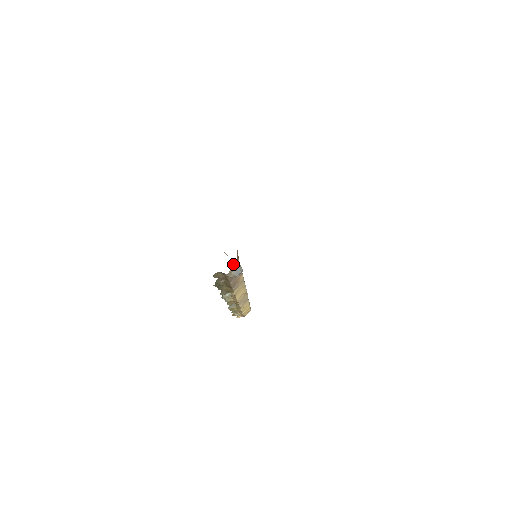
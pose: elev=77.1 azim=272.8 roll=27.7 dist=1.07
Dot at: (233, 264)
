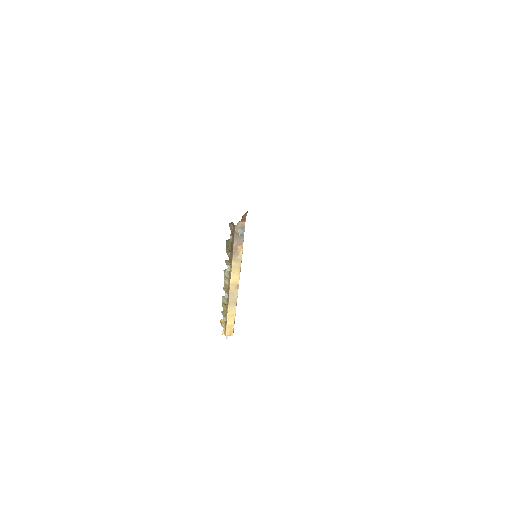
Dot at: (241, 222)
